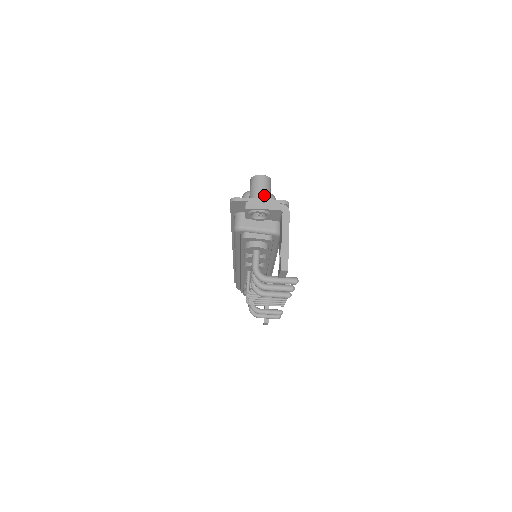
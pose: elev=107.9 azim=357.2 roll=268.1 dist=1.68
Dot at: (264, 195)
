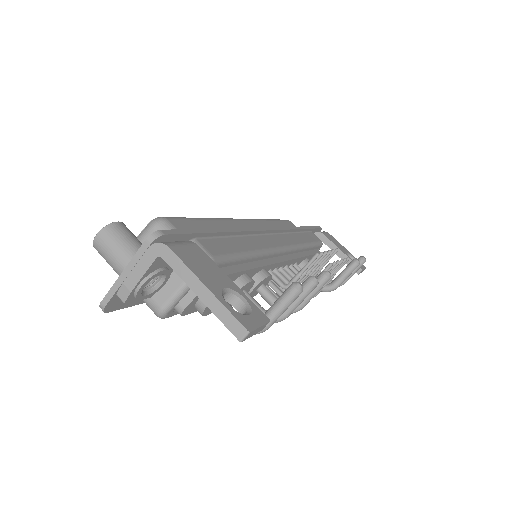
Dot at: (124, 258)
